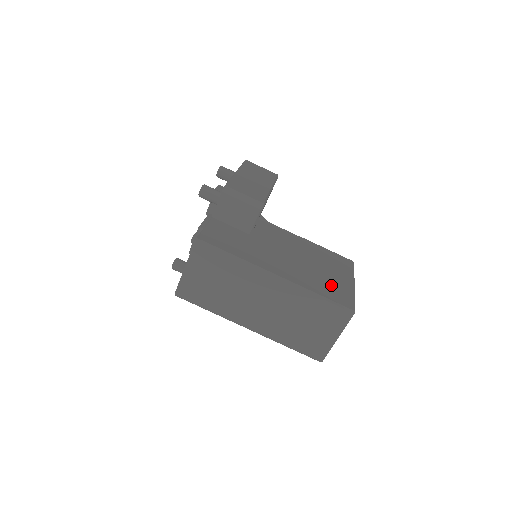
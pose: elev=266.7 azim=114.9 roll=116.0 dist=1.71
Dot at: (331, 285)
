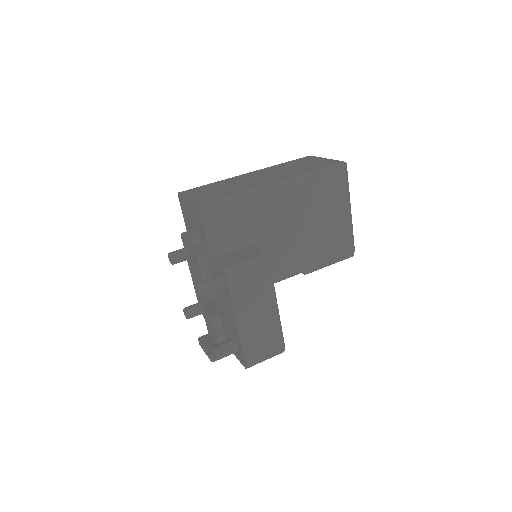
Dot at: occluded
